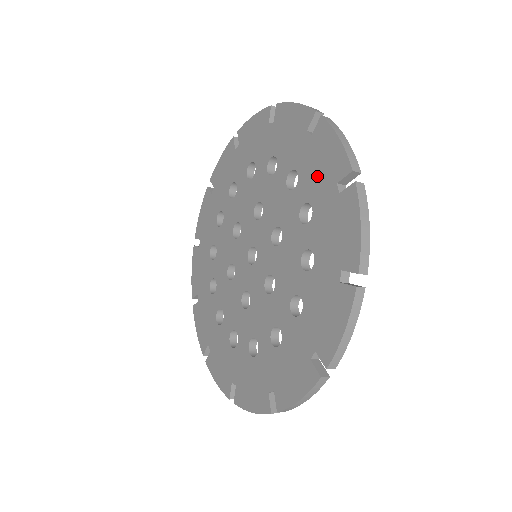
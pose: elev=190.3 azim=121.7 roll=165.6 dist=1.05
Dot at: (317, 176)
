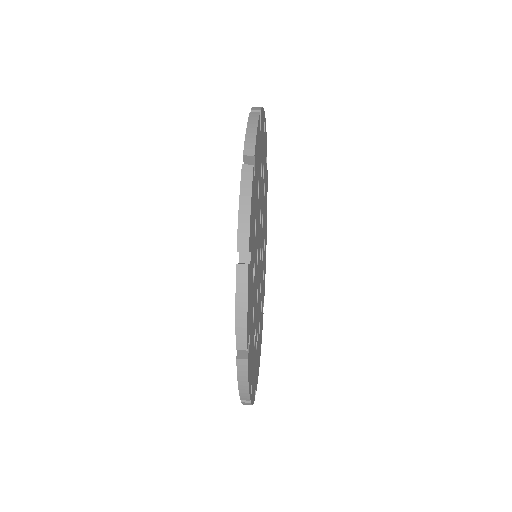
Dot at: occluded
